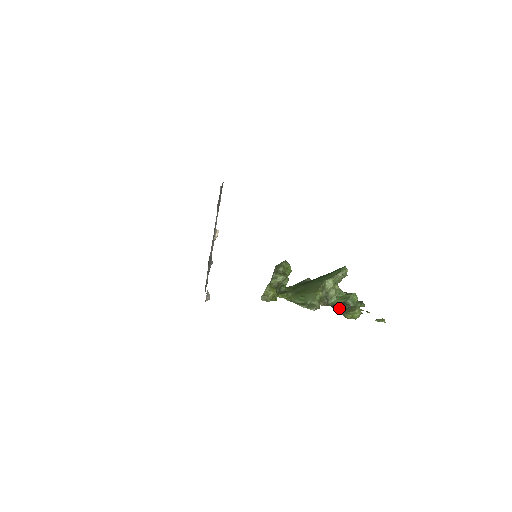
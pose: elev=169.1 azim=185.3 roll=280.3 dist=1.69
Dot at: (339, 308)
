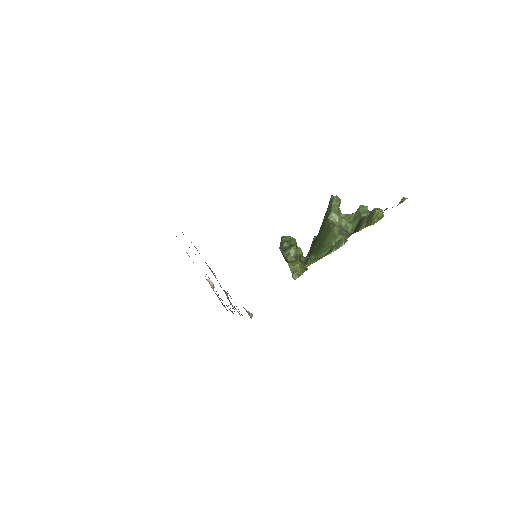
Dot at: (361, 226)
